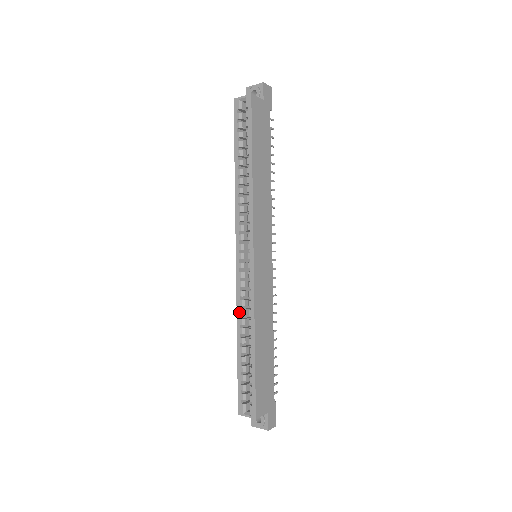
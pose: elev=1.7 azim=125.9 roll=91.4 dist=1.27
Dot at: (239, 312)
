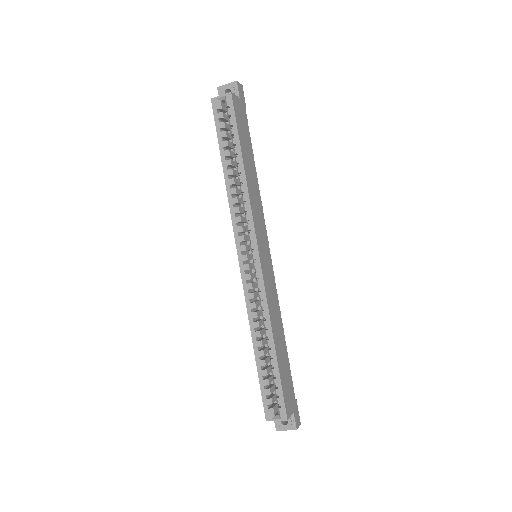
Dot at: (251, 315)
